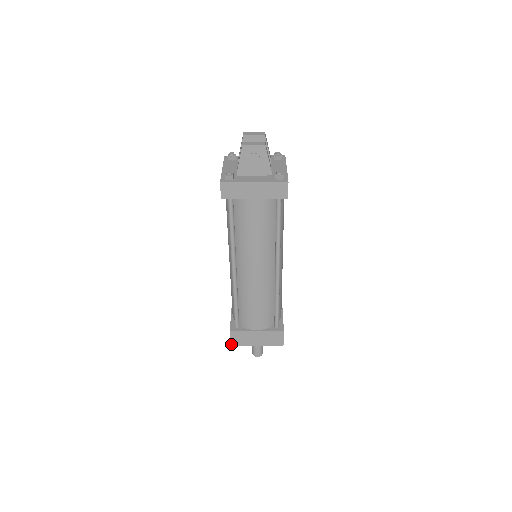
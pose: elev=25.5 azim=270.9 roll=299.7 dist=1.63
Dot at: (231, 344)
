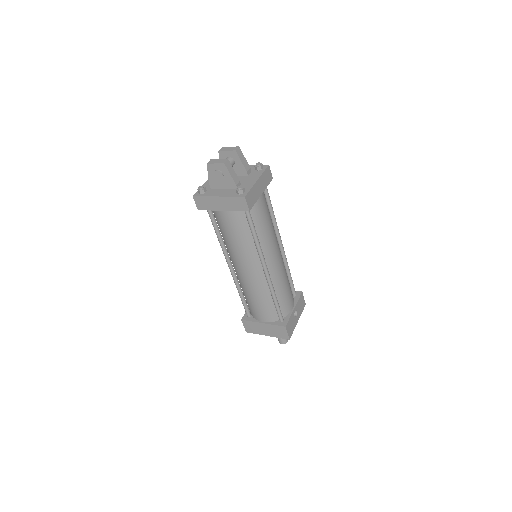
Dot at: (246, 331)
